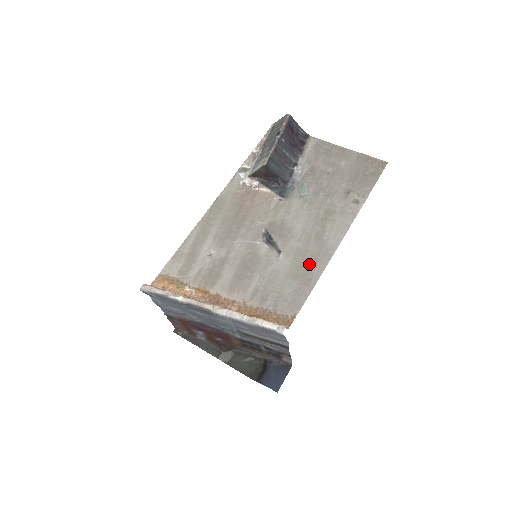
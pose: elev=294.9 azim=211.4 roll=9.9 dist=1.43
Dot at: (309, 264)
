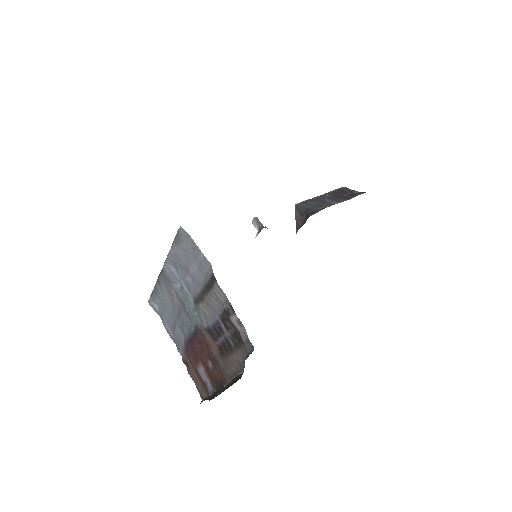
Dot at: occluded
